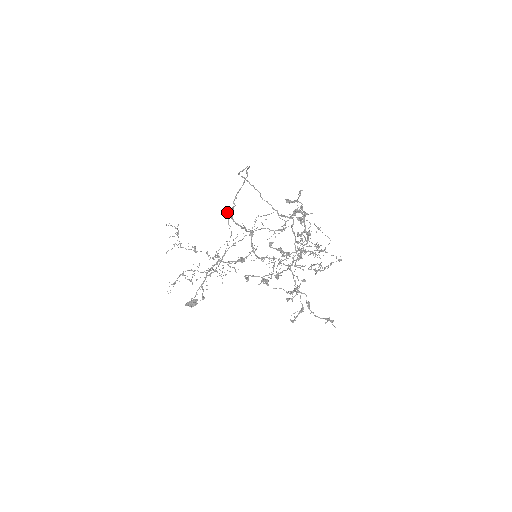
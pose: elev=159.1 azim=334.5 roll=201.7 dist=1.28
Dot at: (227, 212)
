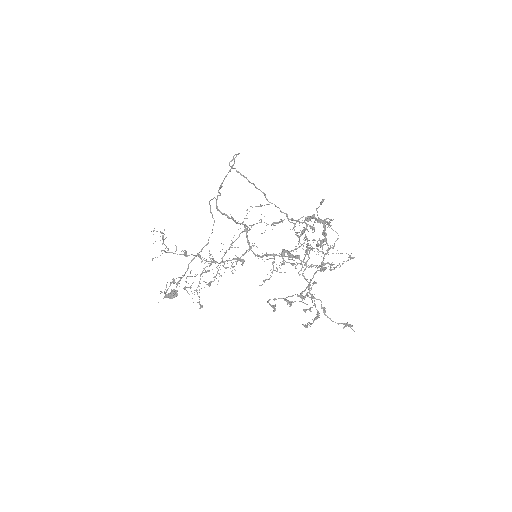
Dot at: occluded
